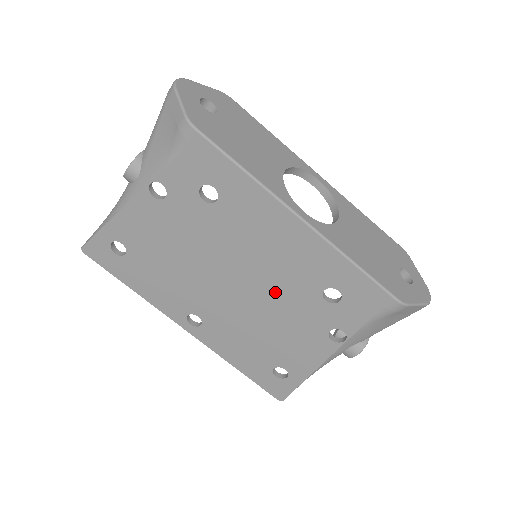
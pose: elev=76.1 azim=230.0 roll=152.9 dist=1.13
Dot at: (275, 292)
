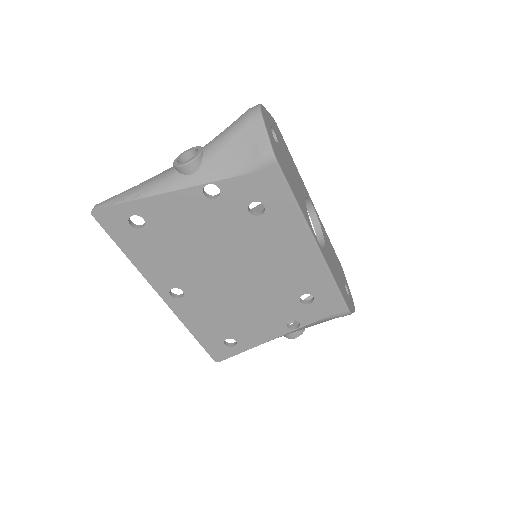
Dot at: (265, 288)
